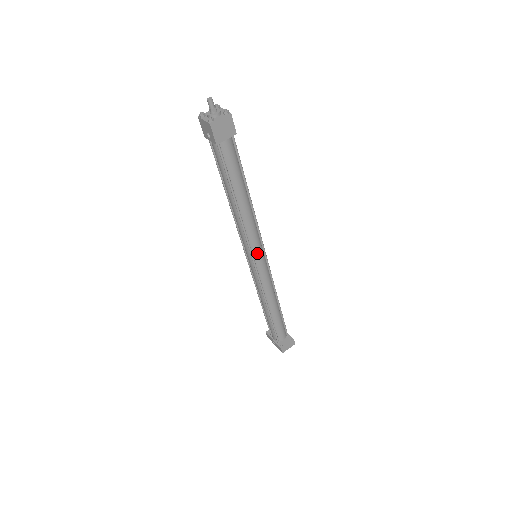
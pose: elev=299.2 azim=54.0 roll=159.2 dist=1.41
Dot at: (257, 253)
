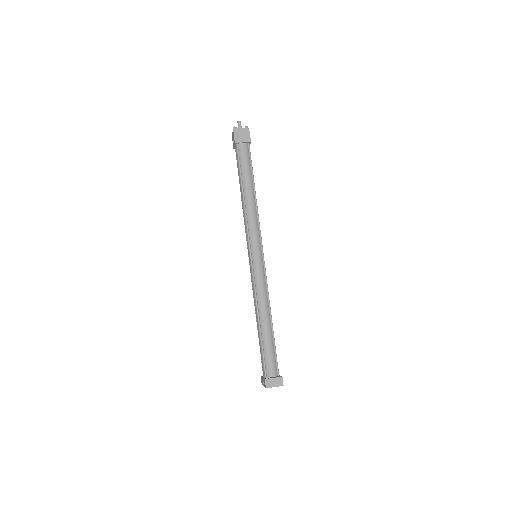
Dot at: (255, 246)
